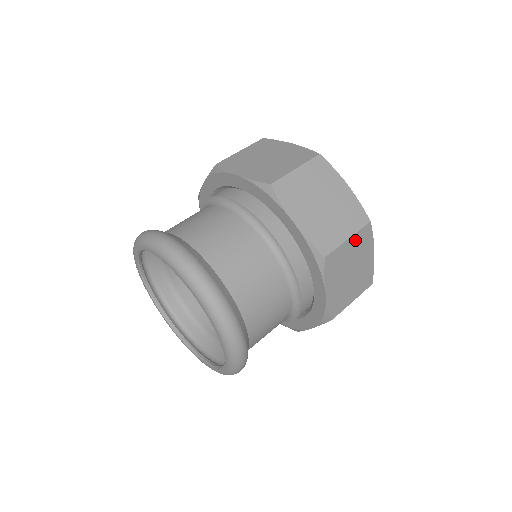
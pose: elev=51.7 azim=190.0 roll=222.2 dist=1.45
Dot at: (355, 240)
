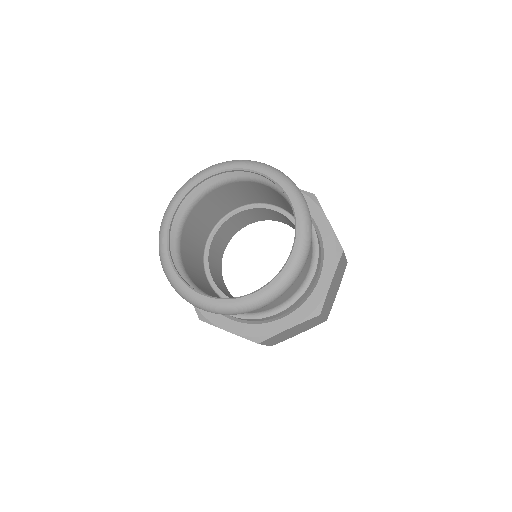
Dot at: occluded
